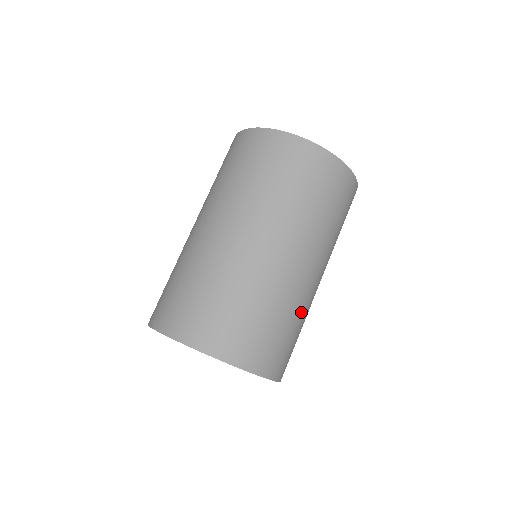
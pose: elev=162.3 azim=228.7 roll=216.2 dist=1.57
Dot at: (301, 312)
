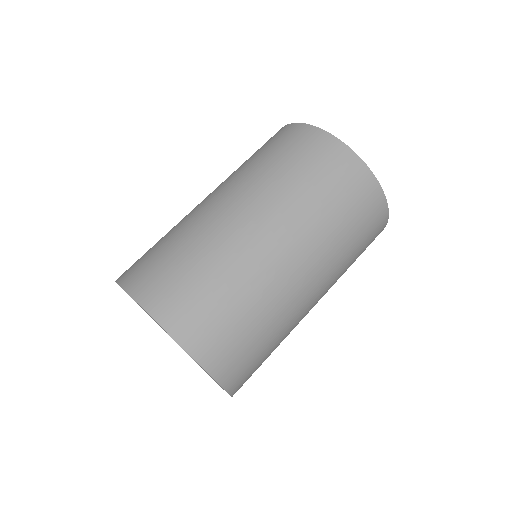
Dot at: (279, 321)
